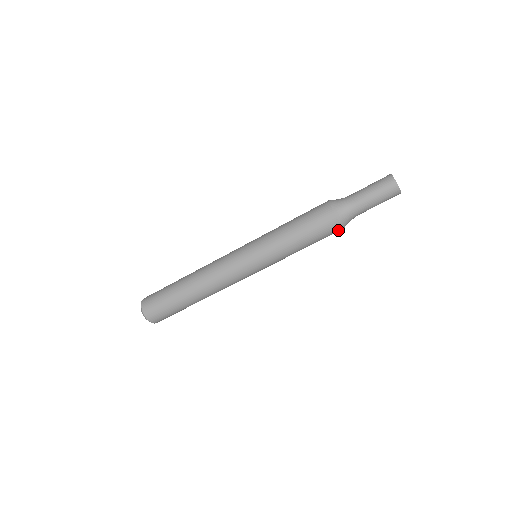
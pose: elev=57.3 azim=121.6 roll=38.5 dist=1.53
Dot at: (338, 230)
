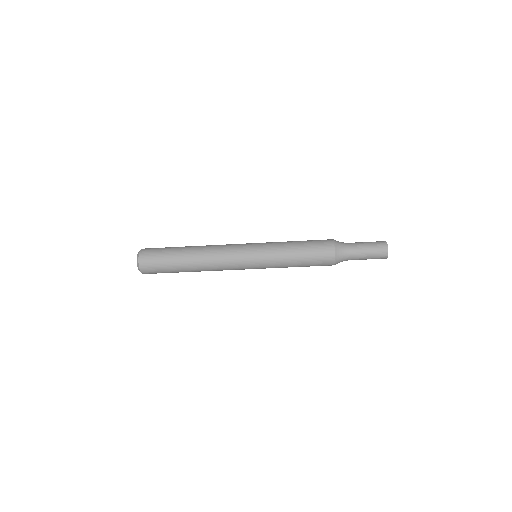
Dot at: occluded
